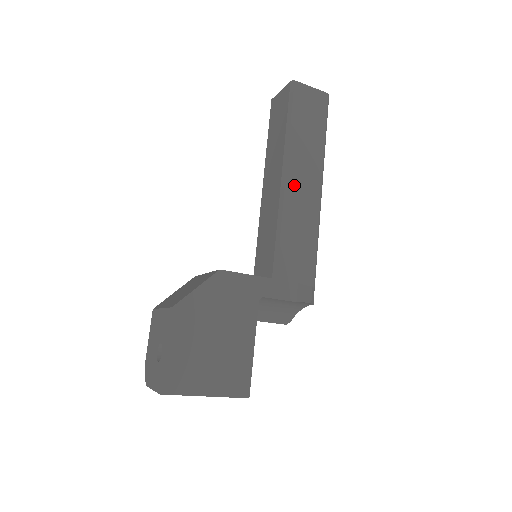
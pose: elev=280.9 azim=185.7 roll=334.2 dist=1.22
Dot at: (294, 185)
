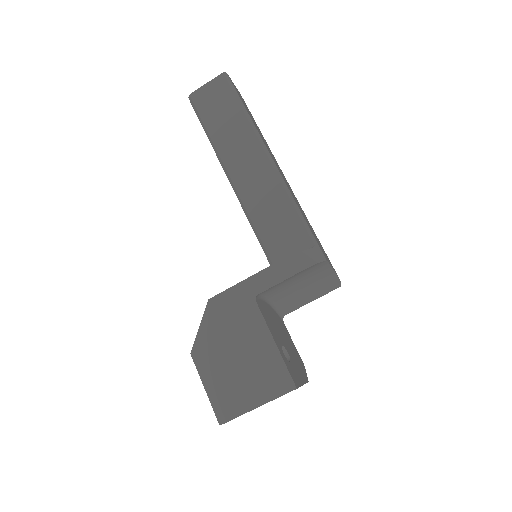
Dot at: (241, 176)
